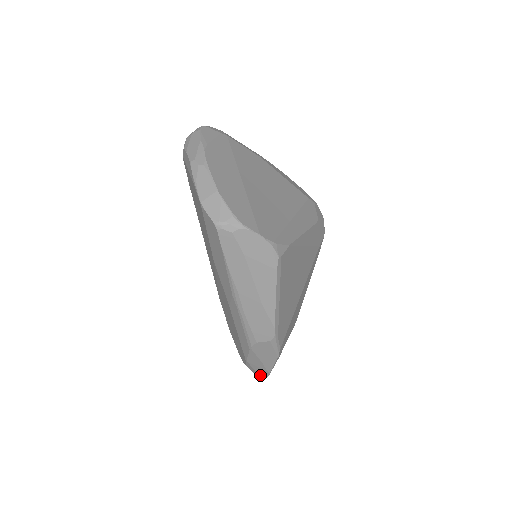
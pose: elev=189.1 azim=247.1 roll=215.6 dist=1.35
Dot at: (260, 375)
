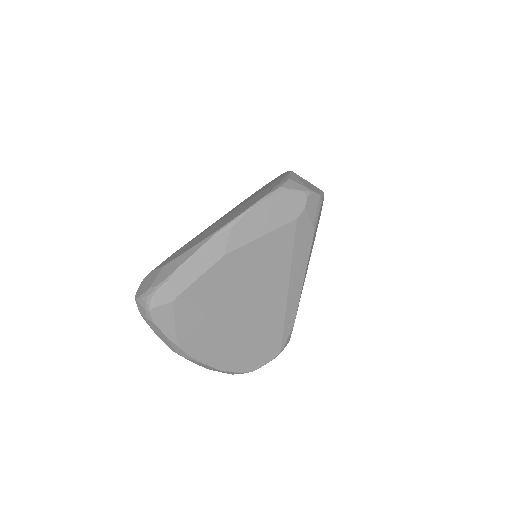
Dot at: occluded
